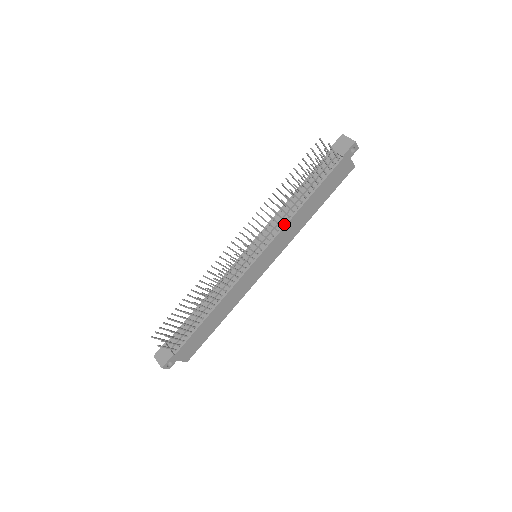
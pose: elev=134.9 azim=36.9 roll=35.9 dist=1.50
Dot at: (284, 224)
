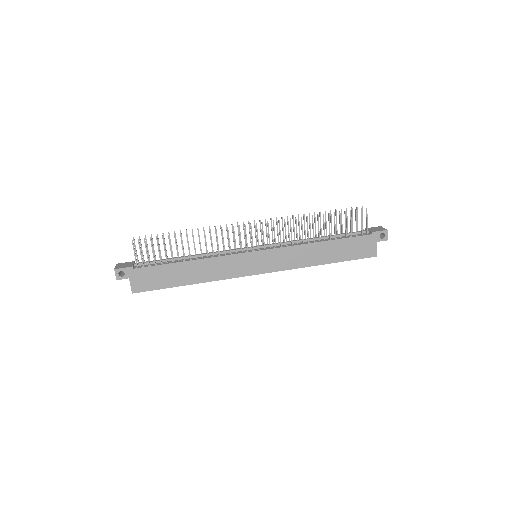
Dot at: (295, 244)
